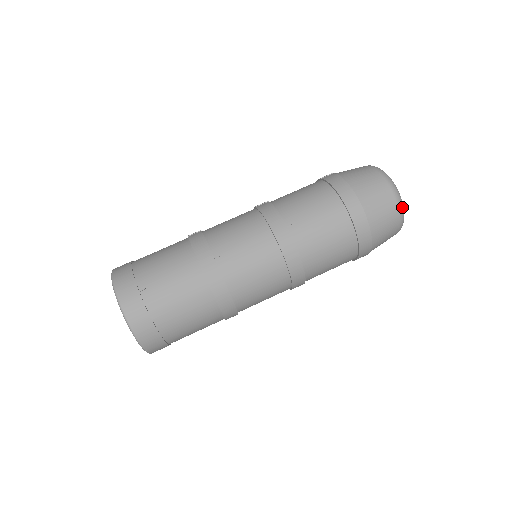
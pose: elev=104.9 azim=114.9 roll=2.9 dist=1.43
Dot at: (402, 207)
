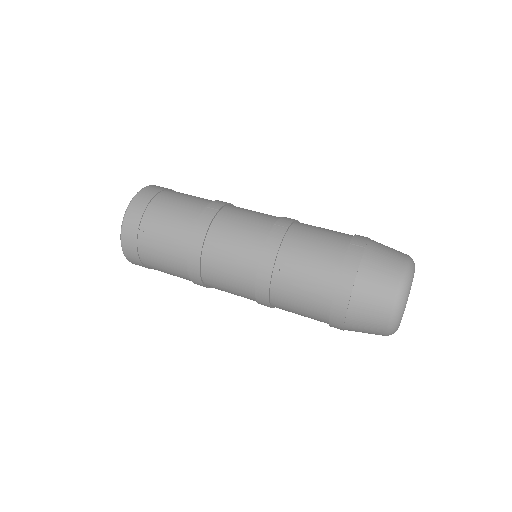
Dot at: (393, 328)
